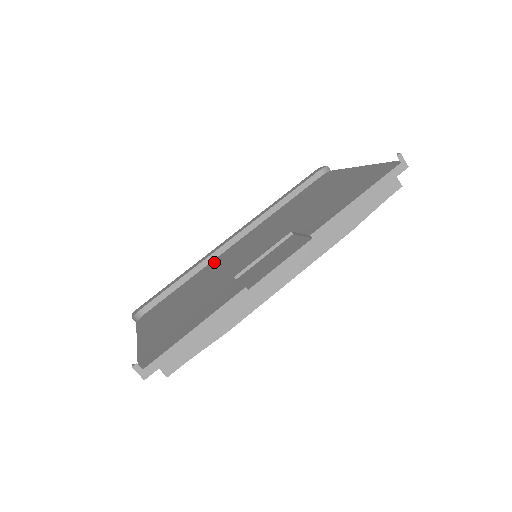
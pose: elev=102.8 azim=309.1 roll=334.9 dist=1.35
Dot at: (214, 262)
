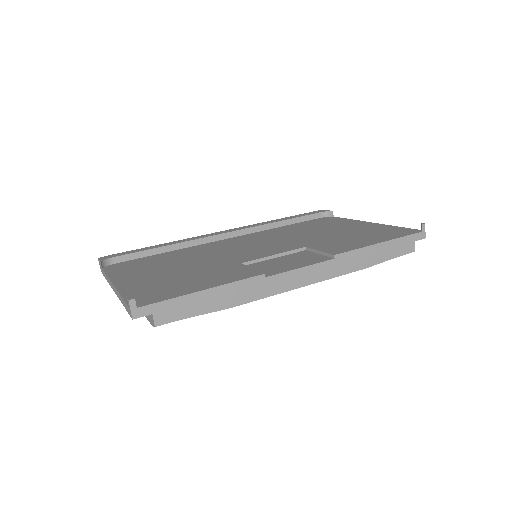
Dot at: (204, 246)
